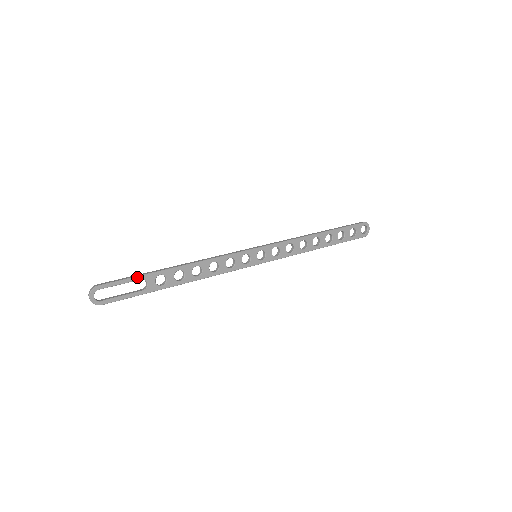
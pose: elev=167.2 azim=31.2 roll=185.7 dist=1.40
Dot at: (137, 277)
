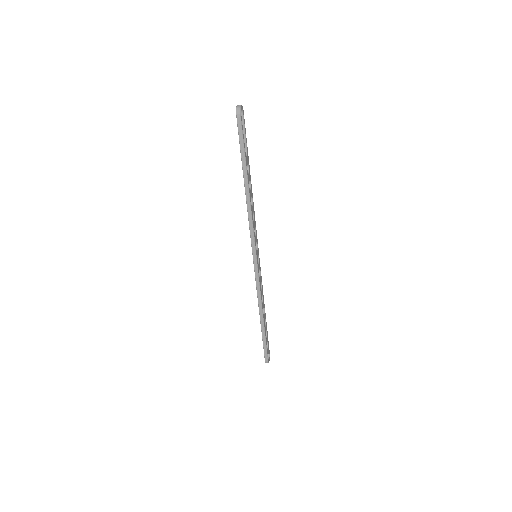
Dot at: occluded
